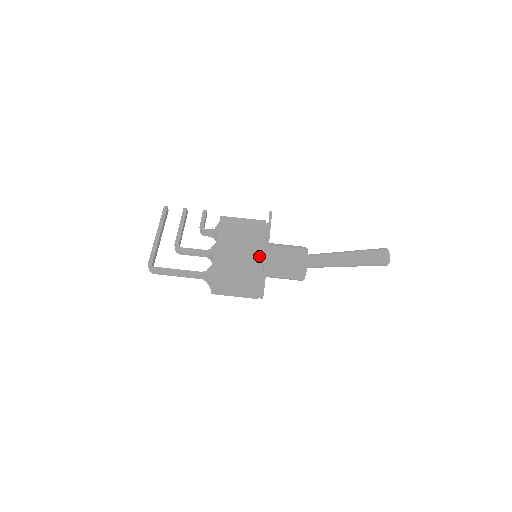
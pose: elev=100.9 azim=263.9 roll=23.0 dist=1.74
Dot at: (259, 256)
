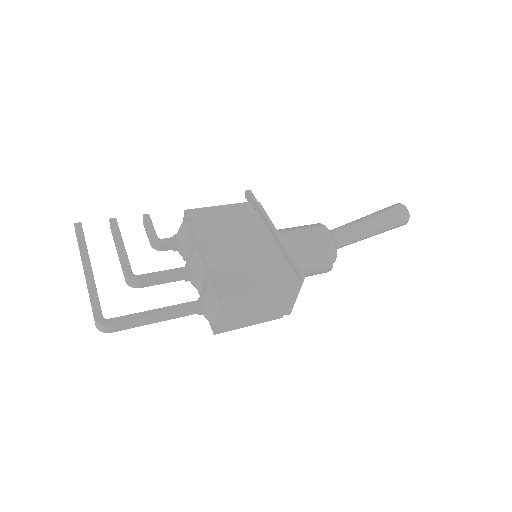
Dot at: (275, 248)
